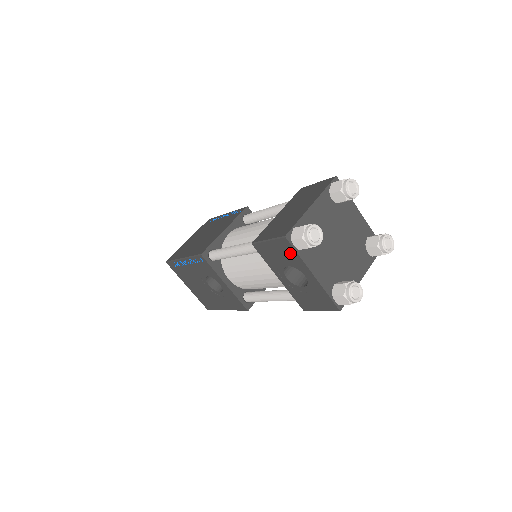
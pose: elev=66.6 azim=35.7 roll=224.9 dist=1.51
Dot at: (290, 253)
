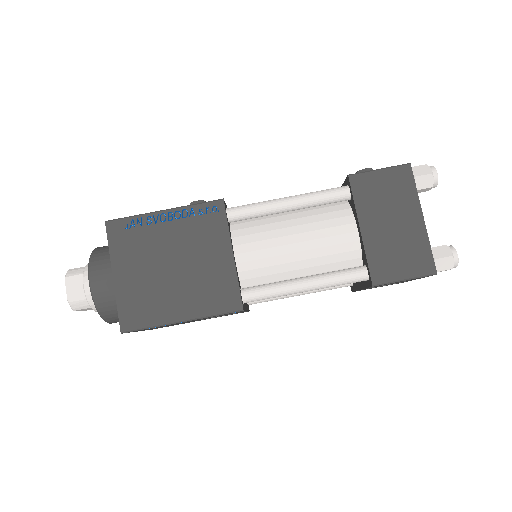
Dot at: occluded
